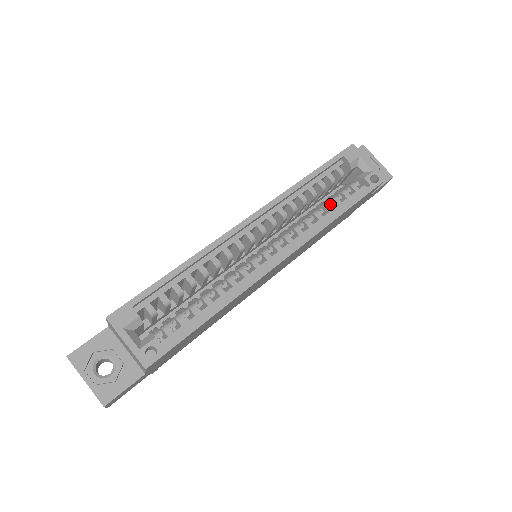
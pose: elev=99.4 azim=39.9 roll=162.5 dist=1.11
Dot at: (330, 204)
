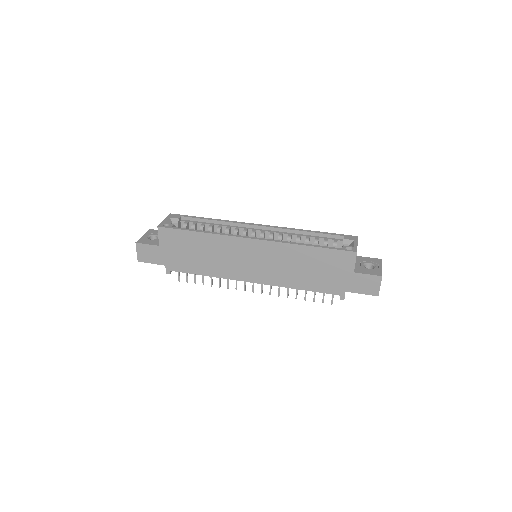
Dot at: occluded
